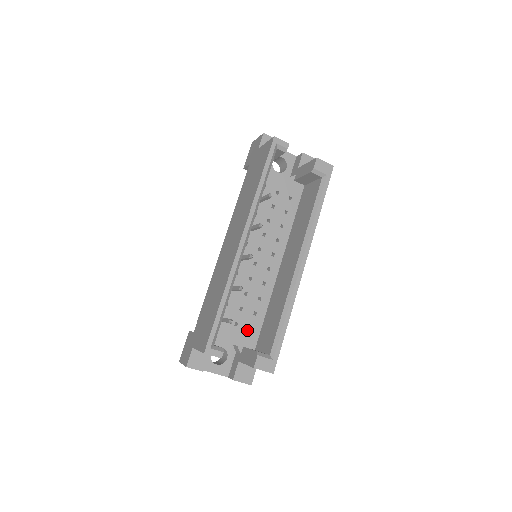
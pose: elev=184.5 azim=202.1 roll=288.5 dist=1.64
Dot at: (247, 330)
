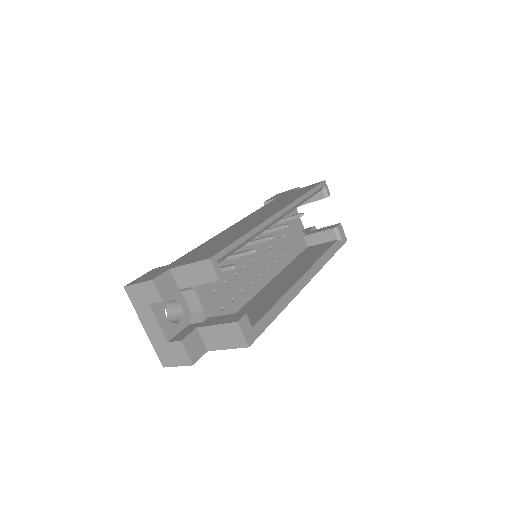
Dot at: (219, 306)
